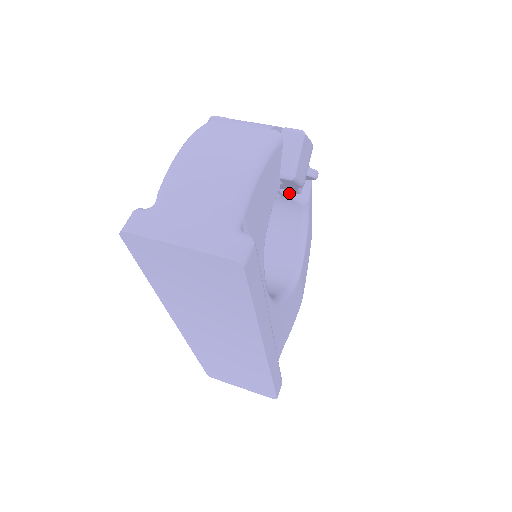
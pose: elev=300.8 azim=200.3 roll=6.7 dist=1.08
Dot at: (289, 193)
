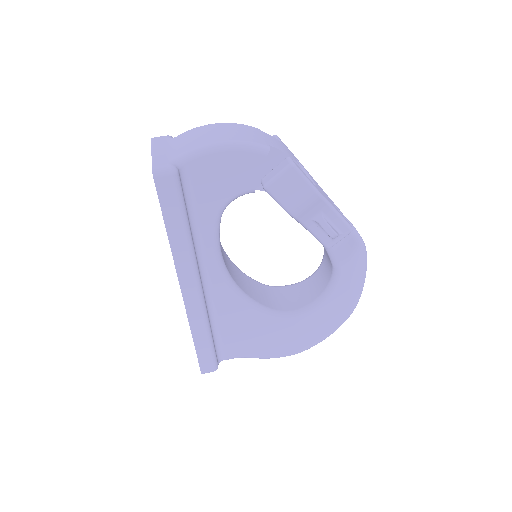
Dot at: occluded
